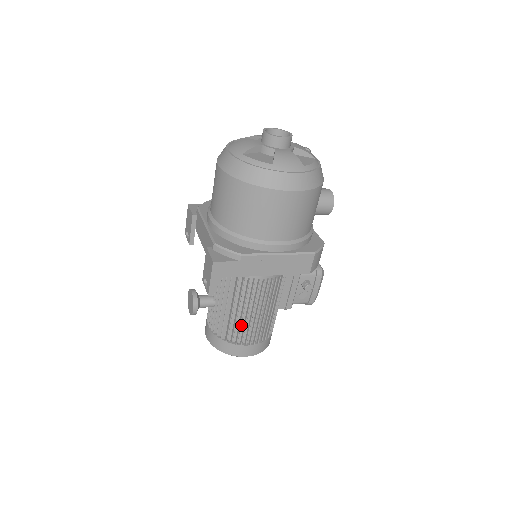
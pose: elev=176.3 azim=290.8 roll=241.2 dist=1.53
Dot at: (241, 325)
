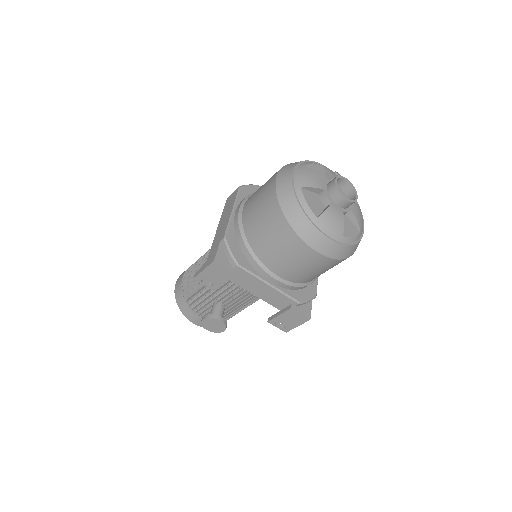
Dot at: occluded
